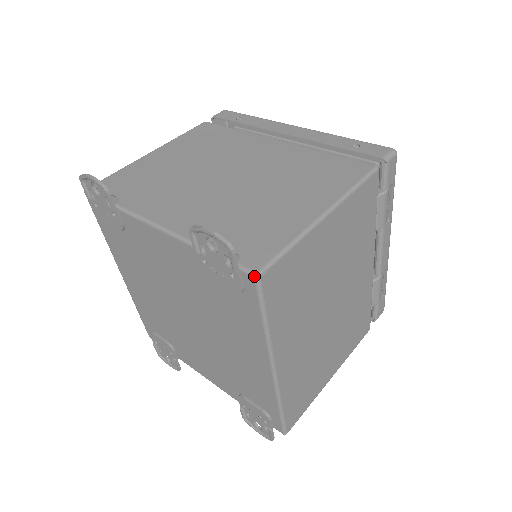
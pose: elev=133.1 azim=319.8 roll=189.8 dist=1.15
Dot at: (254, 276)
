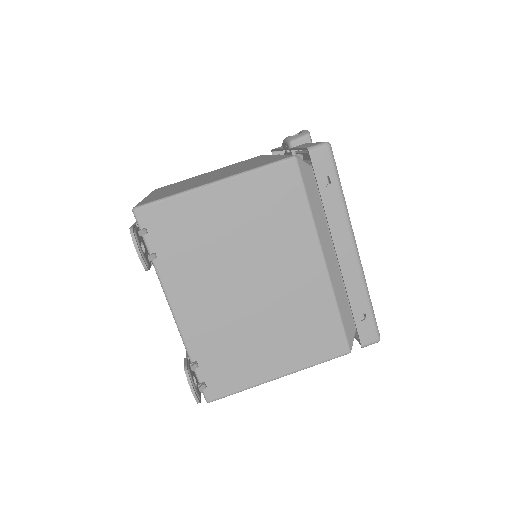
Dot at: (206, 401)
